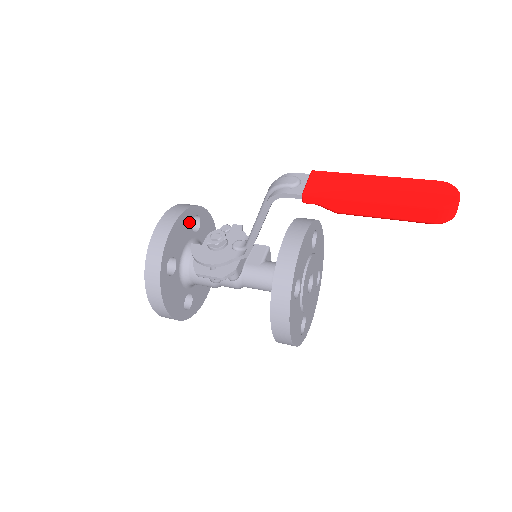
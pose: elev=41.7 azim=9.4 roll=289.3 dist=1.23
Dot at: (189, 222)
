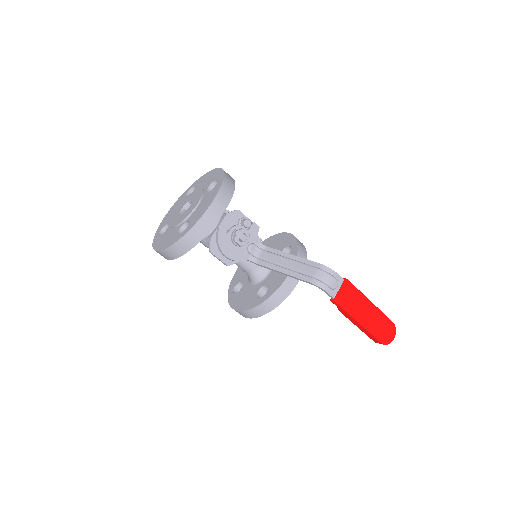
Dot at: occluded
